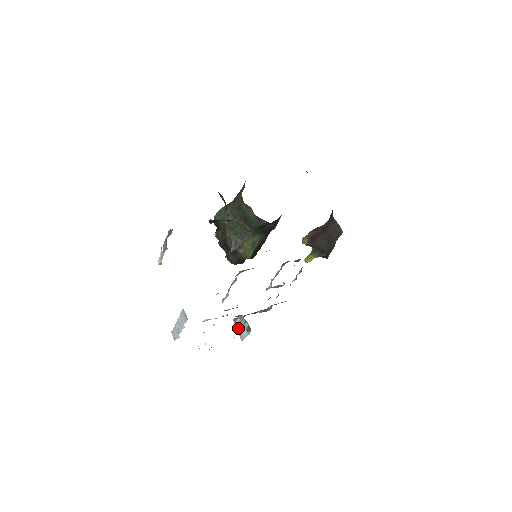
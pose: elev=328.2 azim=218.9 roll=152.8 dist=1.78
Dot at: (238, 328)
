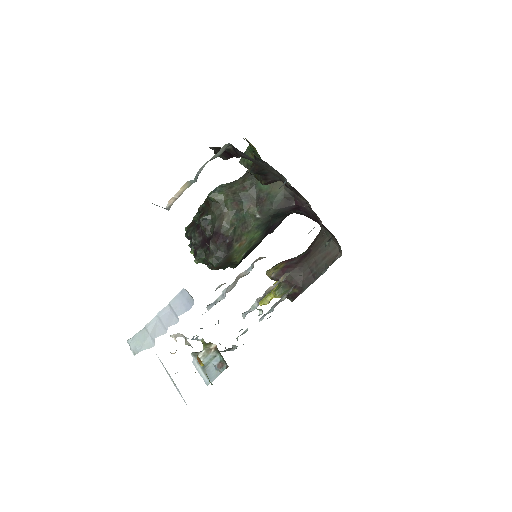
Dot at: occluded
